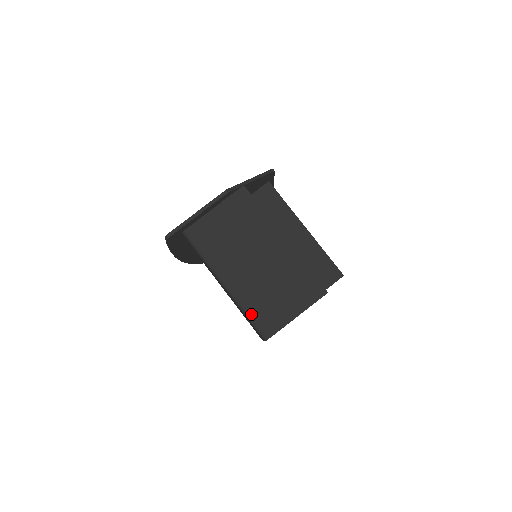
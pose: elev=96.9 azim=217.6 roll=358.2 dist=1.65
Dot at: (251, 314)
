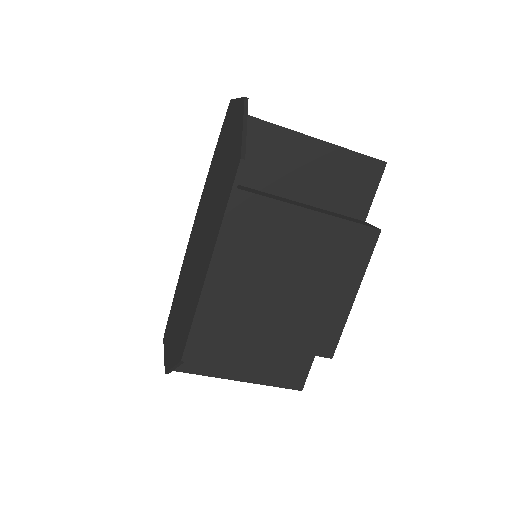
Dot at: occluded
